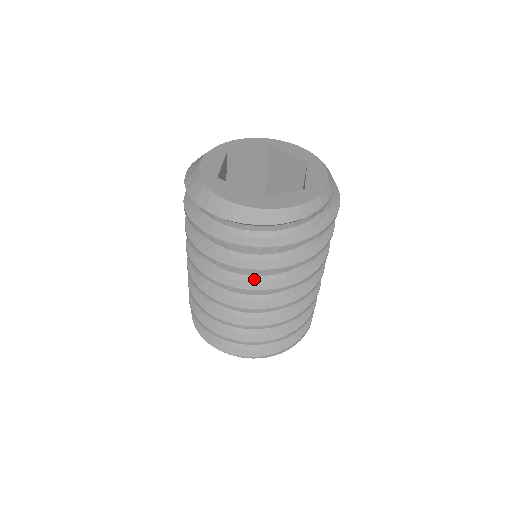
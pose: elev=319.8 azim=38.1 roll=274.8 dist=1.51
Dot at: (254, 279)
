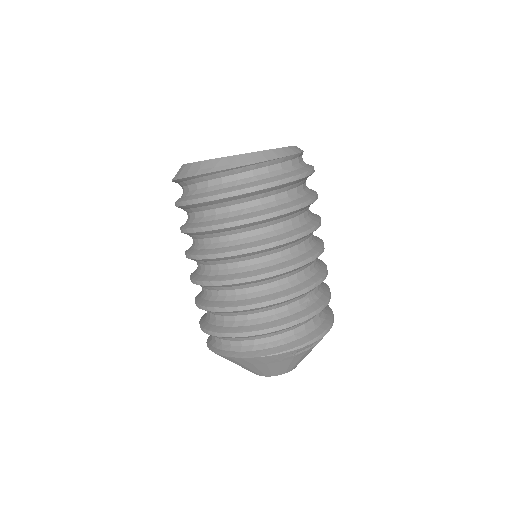
Dot at: (277, 233)
